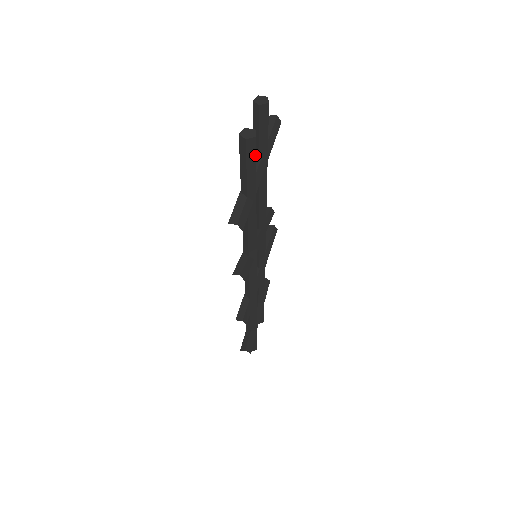
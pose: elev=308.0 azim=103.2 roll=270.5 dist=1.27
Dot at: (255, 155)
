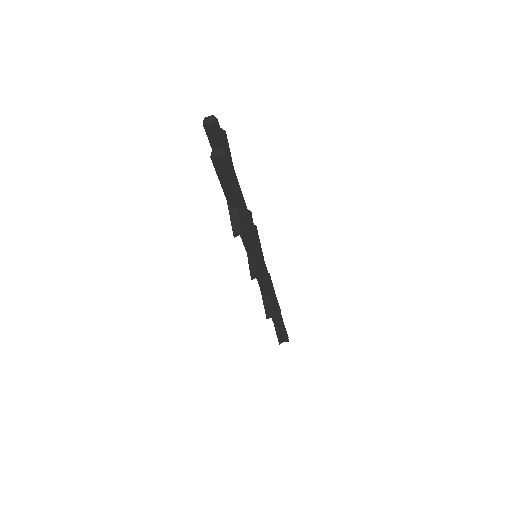
Dot at: (231, 168)
